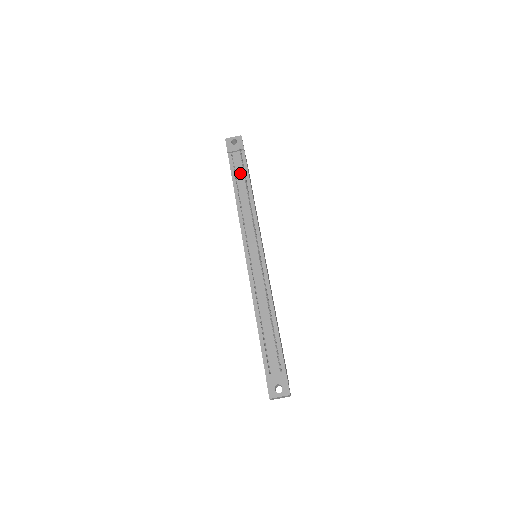
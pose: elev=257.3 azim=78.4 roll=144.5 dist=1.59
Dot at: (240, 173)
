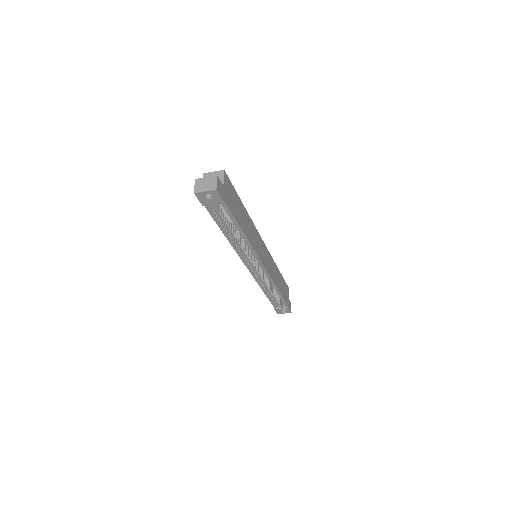
Dot at: occluded
